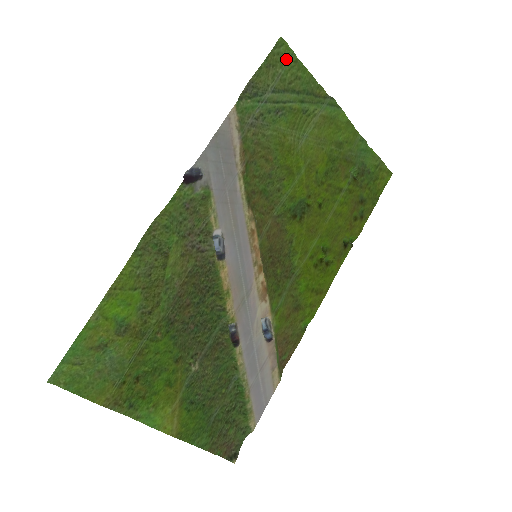
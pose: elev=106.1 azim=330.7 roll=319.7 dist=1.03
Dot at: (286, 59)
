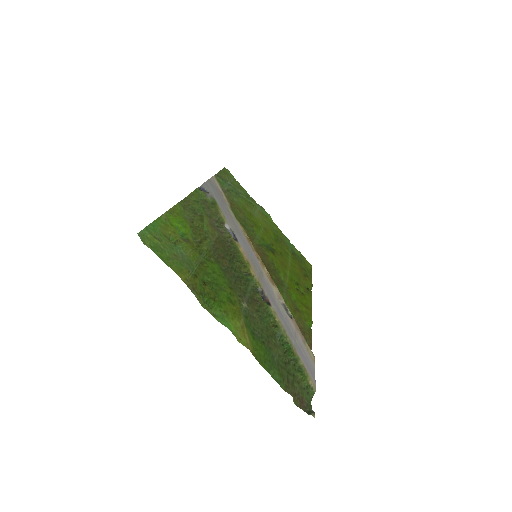
Dot at: (231, 177)
